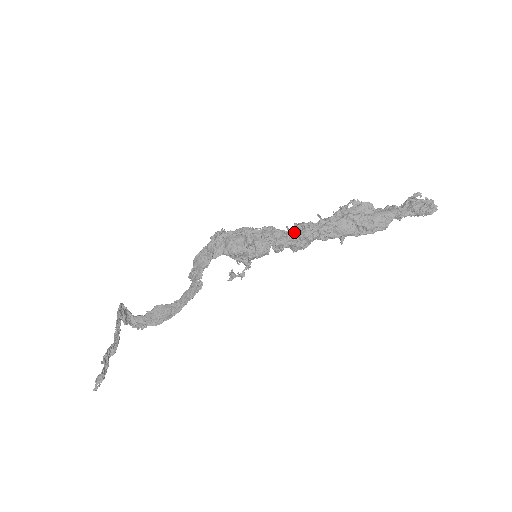
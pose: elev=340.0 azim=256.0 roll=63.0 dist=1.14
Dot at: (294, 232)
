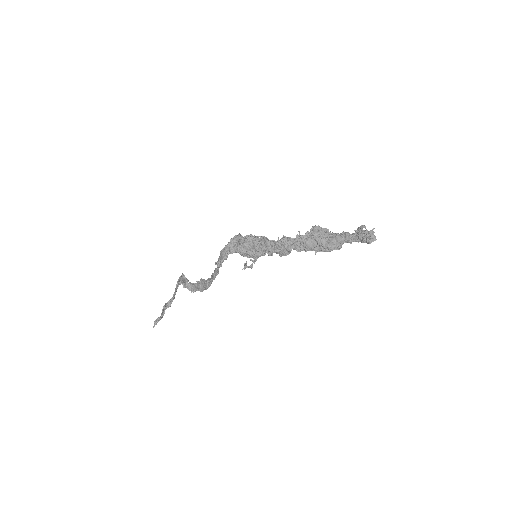
Dot at: occluded
